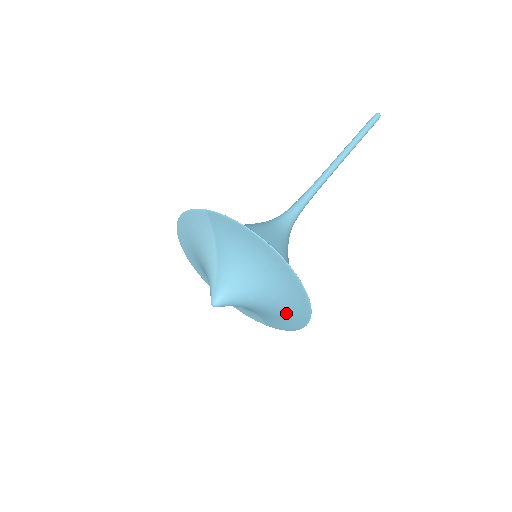
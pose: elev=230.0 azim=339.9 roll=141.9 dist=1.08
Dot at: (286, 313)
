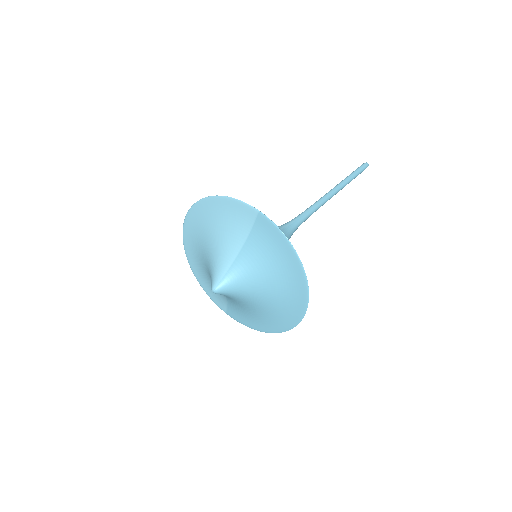
Dot at: (265, 318)
